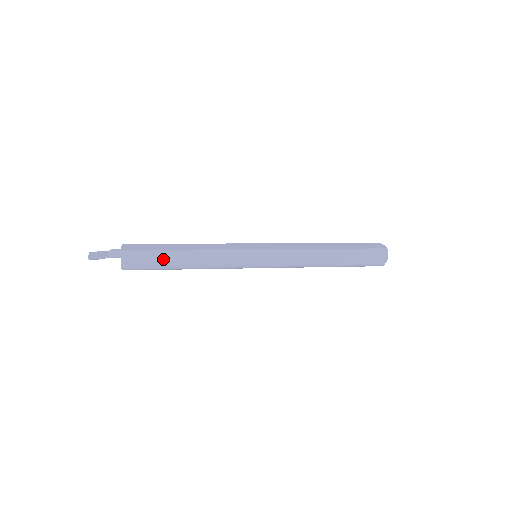
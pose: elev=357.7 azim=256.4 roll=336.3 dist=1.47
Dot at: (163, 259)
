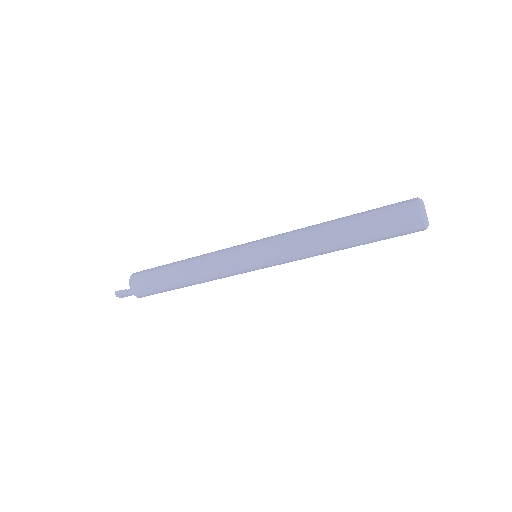
Dot at: (162, 269)
